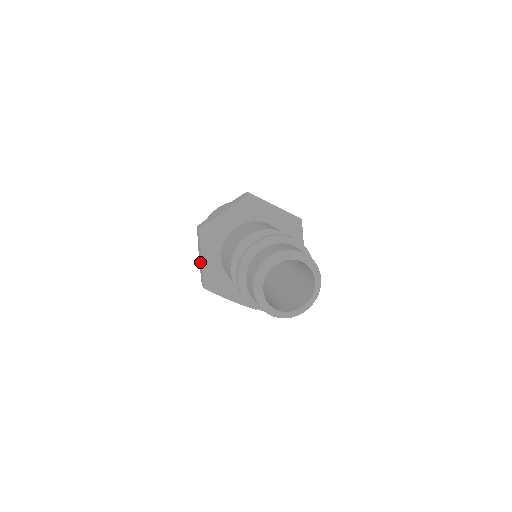
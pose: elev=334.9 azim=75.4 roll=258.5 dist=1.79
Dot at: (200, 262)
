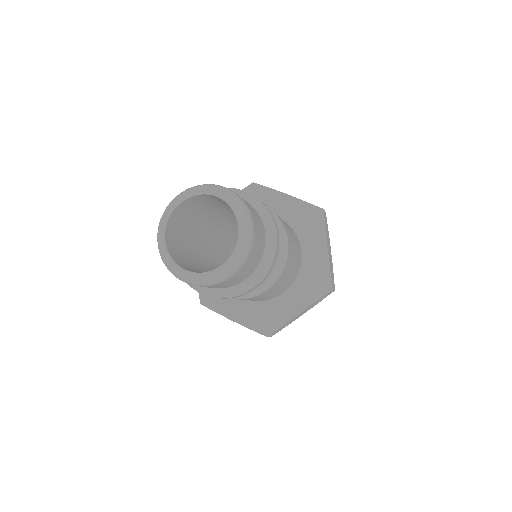
Dot at: occluded
